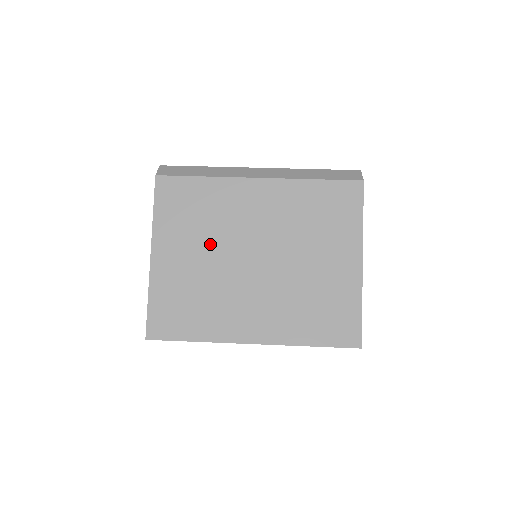
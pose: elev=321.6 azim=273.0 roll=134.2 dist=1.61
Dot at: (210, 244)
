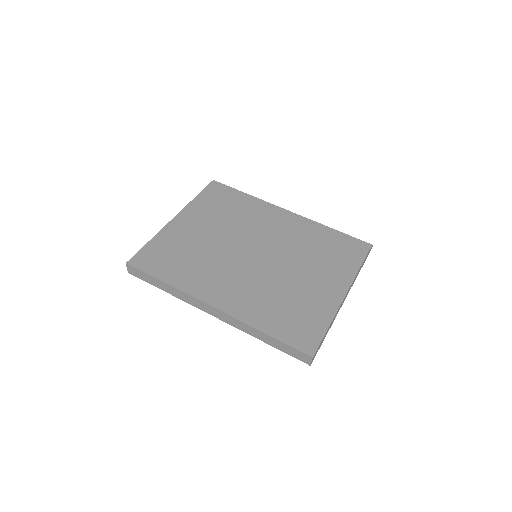
Dot at: (225, 230)
